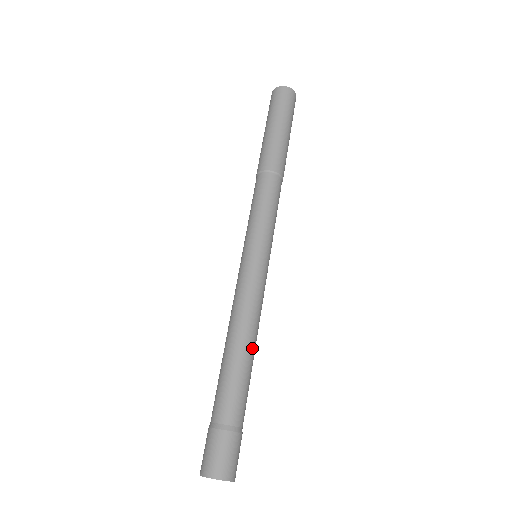
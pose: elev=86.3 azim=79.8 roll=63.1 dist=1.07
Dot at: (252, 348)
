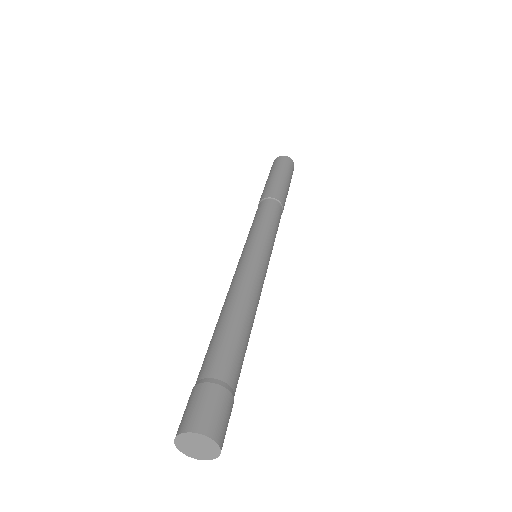
Dot at: (249, 317)
